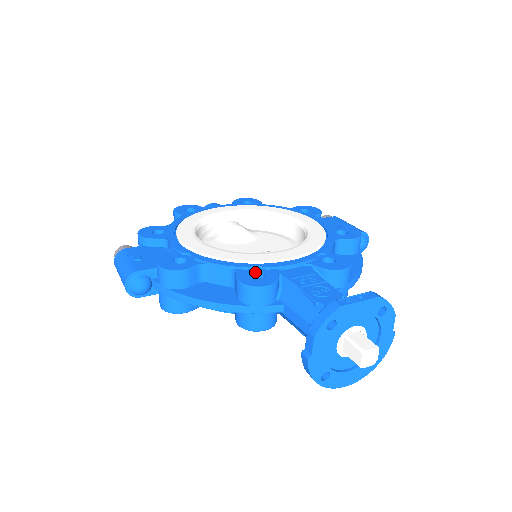
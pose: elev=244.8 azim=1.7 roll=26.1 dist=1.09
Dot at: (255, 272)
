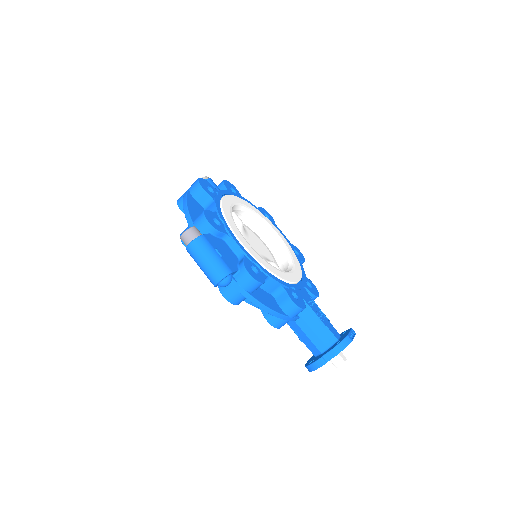
Dot at: (292, 292)
